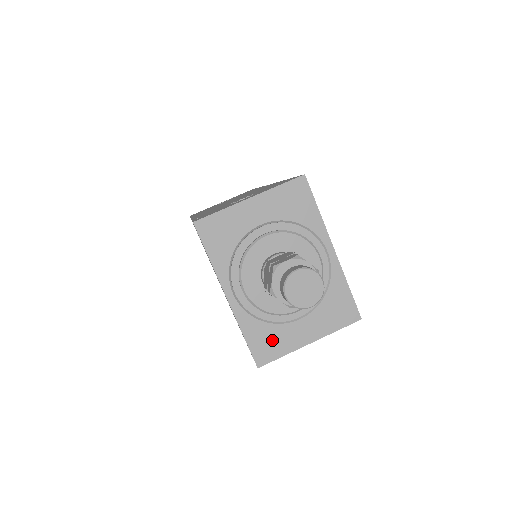
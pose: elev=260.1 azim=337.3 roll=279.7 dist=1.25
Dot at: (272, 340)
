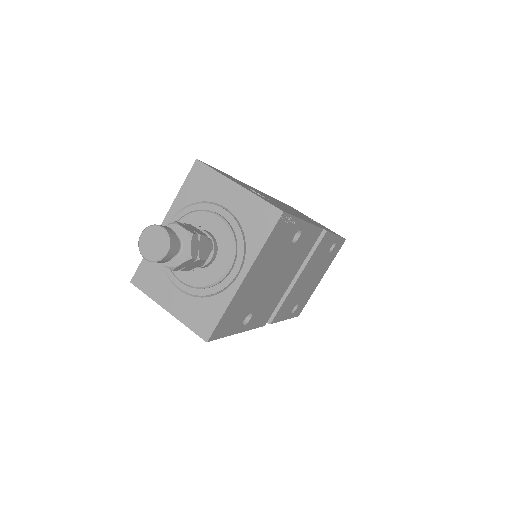
Dot at: (153, 278)
